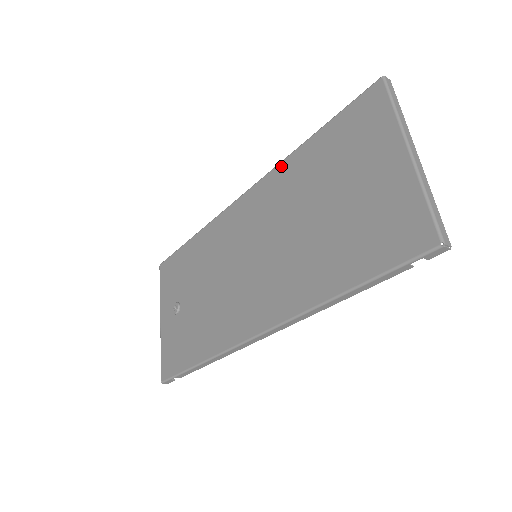
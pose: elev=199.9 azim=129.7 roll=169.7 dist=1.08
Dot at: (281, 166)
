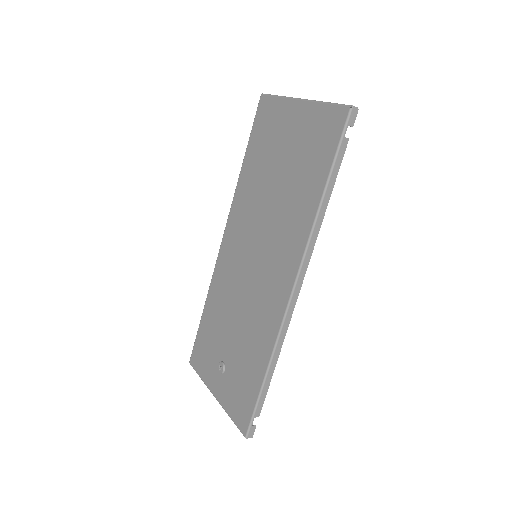
Dot at: (236, 194)
